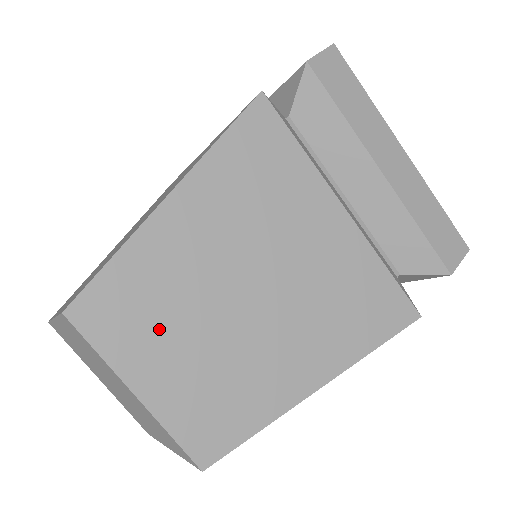
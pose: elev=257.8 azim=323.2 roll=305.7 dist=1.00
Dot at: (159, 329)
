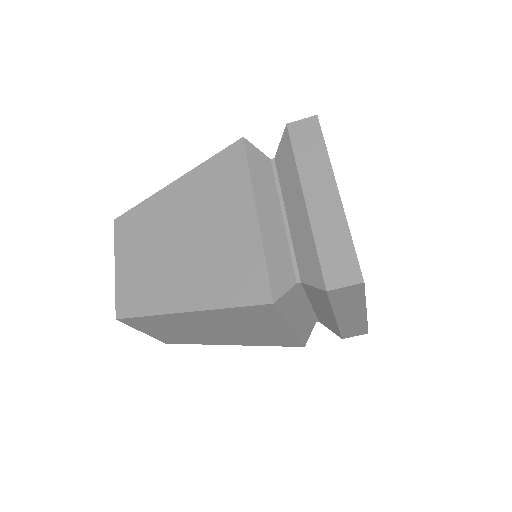
Dot at: (138, 241)
